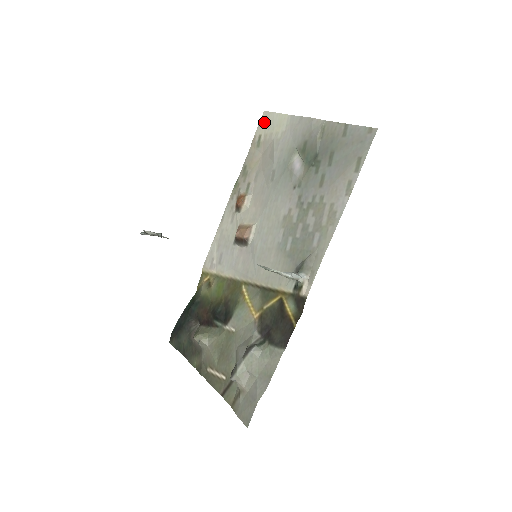
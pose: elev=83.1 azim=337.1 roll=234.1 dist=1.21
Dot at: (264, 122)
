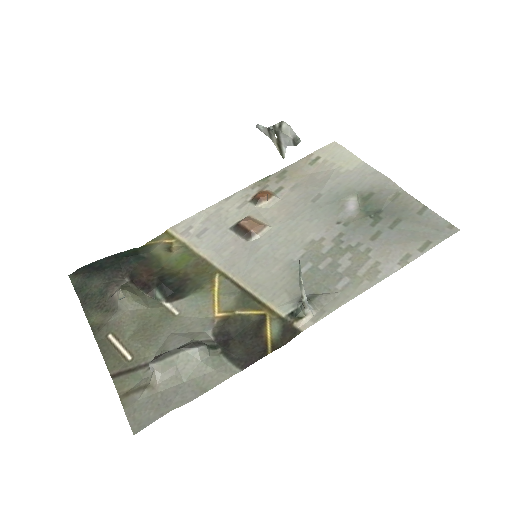
Dot at: (330, 149)
